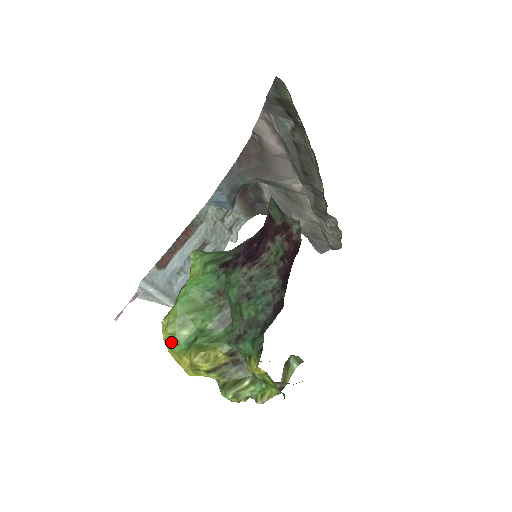
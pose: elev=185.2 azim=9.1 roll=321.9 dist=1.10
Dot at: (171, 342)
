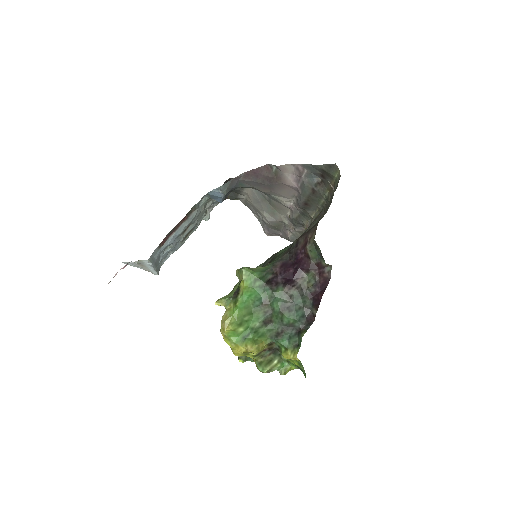
Dot at: (230, 335)
